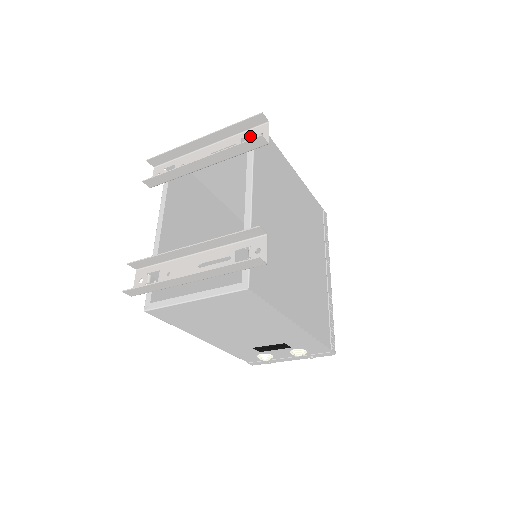
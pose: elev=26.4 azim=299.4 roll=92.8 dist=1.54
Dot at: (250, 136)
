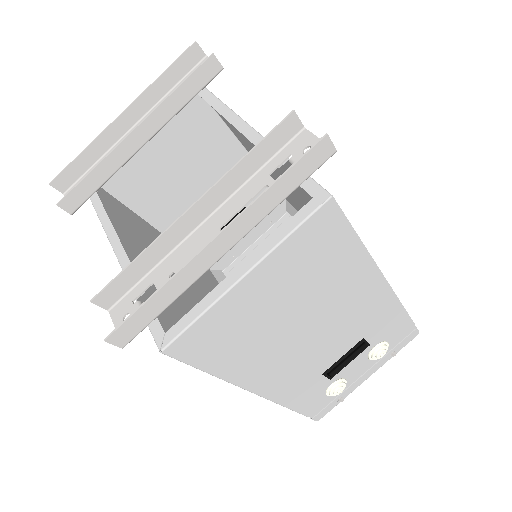
Dot at: occluded
